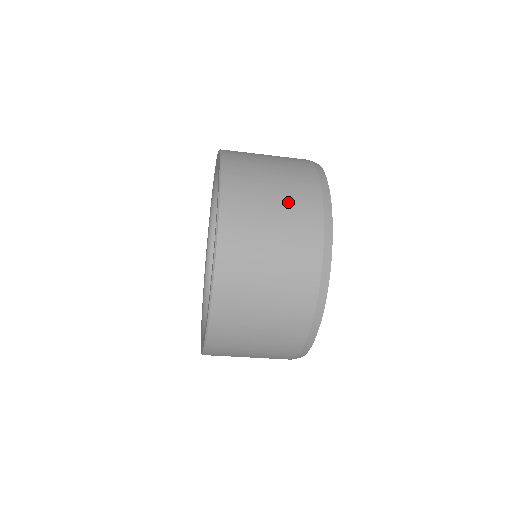
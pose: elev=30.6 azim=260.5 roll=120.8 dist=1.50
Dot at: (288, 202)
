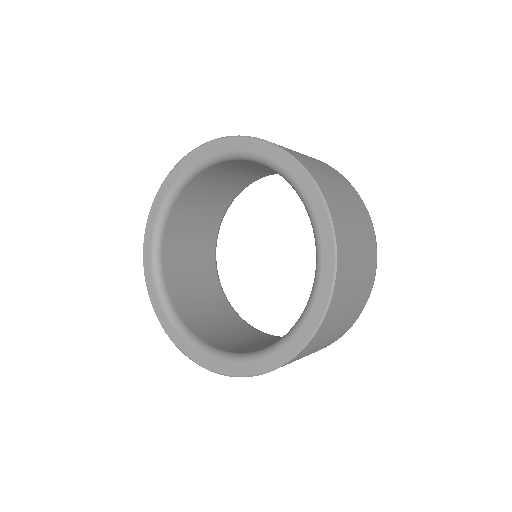
Dot at: (353, 203)
